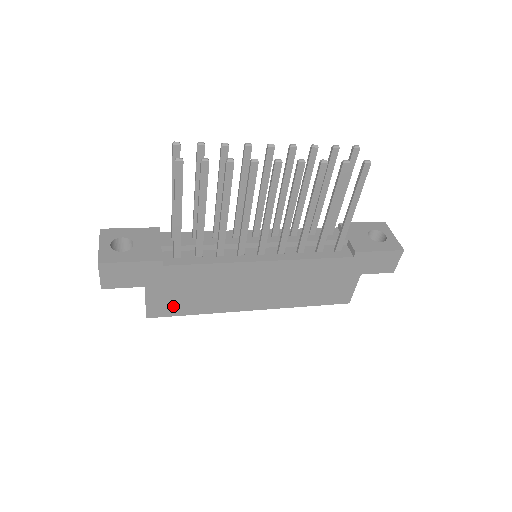
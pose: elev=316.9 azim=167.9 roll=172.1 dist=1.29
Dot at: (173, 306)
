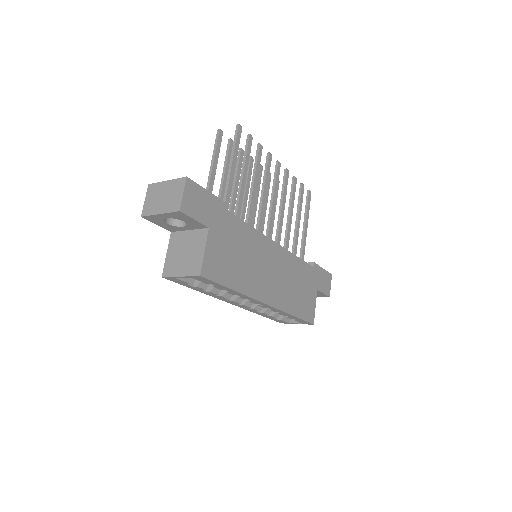
Dot at: (221, 268)
